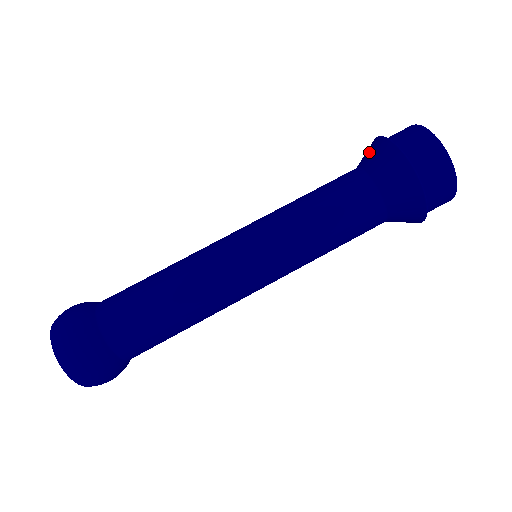
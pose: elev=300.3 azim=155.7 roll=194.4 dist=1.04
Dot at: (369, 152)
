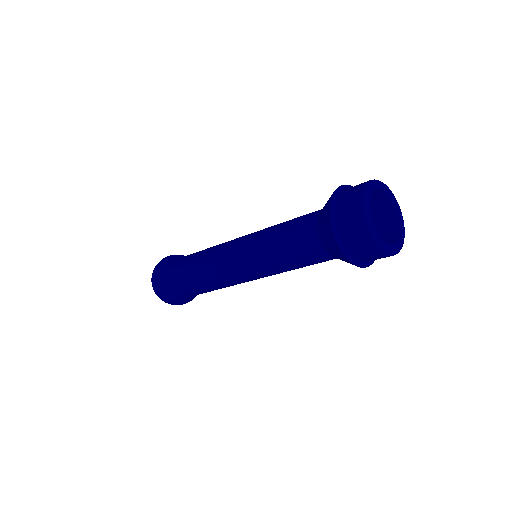
Dot at: occluded
